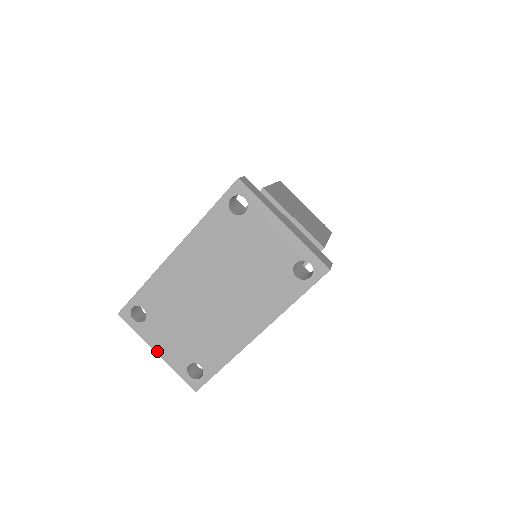
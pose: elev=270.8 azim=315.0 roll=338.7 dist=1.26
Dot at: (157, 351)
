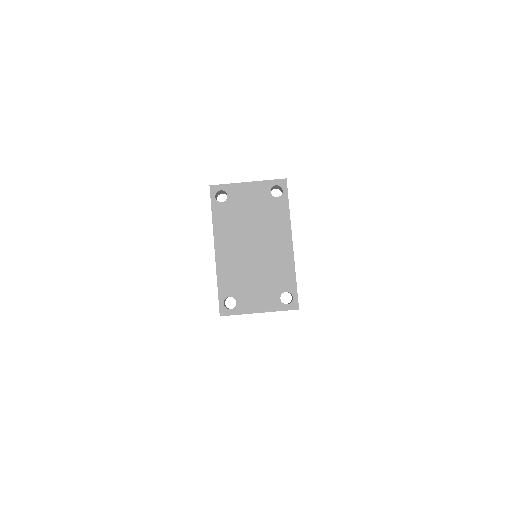
Dot at: (258, 312)
